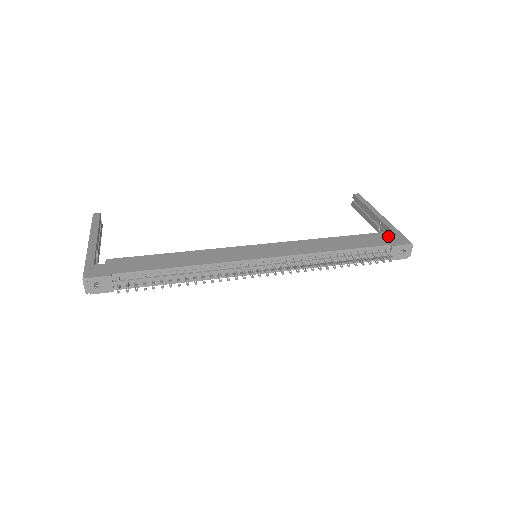
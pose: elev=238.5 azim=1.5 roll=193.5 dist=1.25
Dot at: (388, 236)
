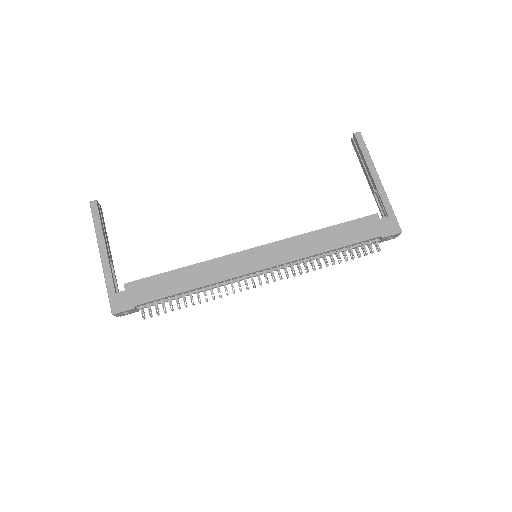
Dot at: (380, 221)
